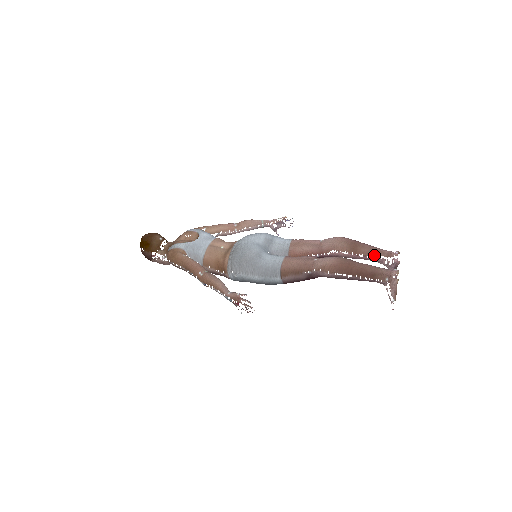
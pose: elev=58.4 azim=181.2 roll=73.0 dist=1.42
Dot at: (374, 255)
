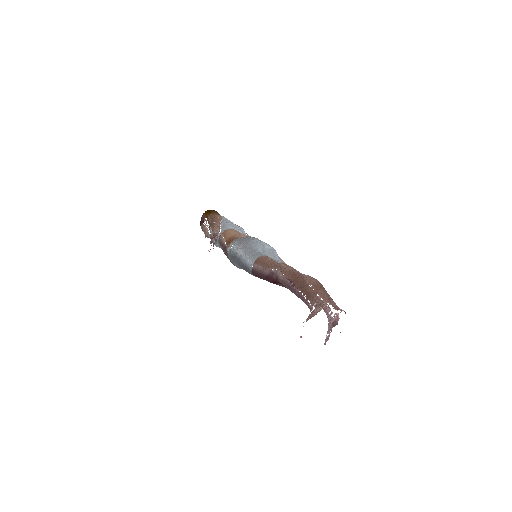
Dot at: (326, 300)
